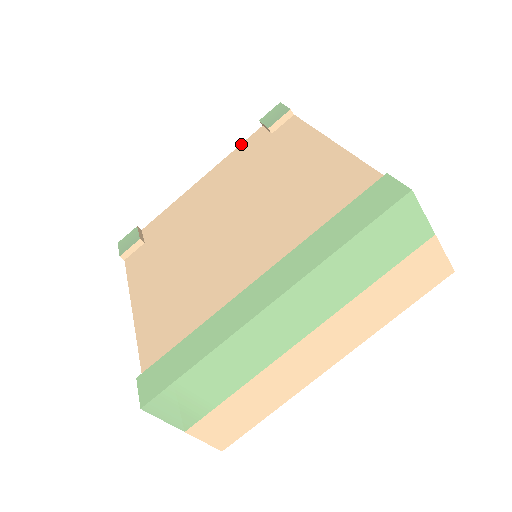
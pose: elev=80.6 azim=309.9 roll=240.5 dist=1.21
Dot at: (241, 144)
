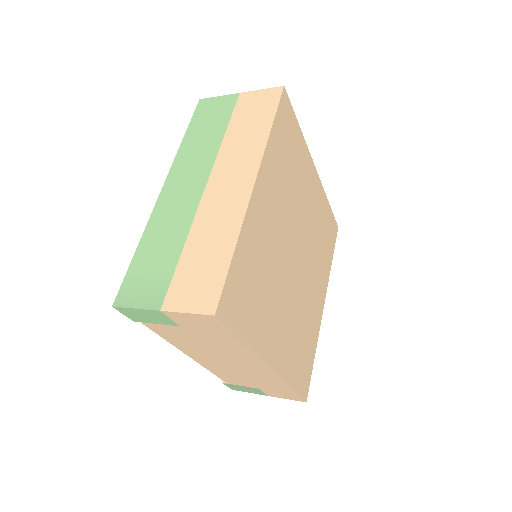
Dot at: occluded
